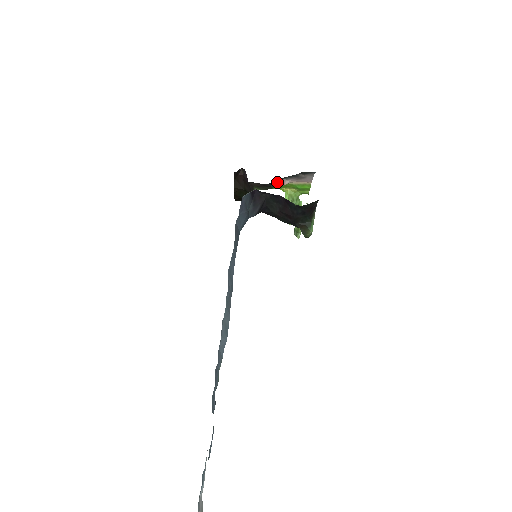
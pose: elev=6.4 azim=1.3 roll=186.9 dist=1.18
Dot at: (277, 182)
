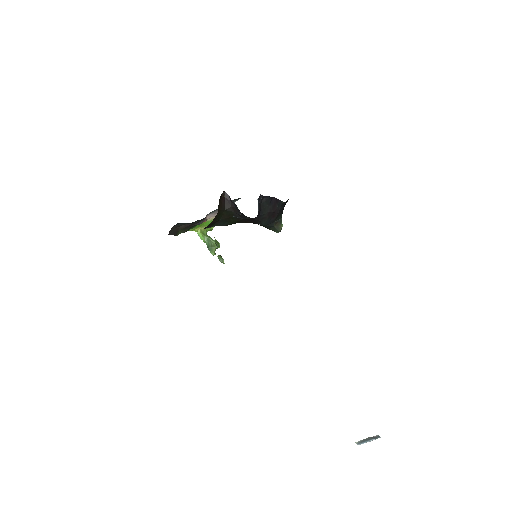
Dot at: occluded
